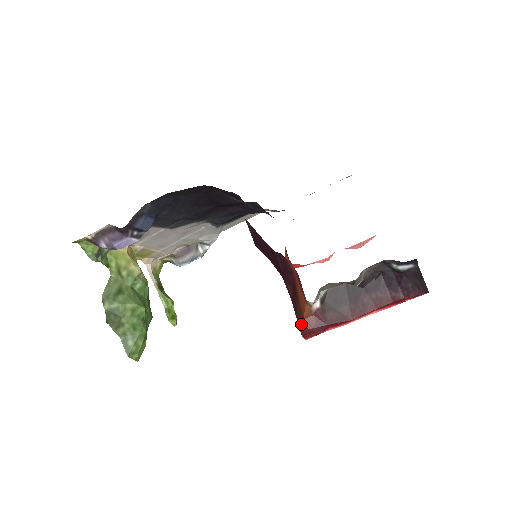
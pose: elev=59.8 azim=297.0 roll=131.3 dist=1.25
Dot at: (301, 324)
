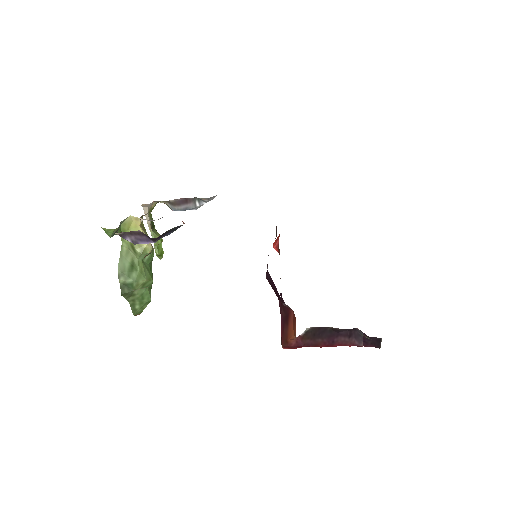
Dot at: (284, 341)
